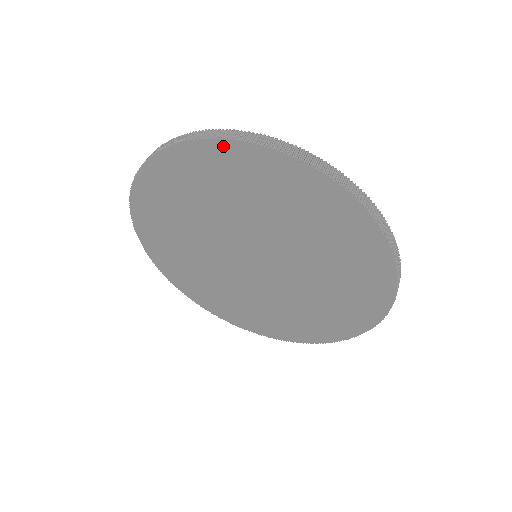
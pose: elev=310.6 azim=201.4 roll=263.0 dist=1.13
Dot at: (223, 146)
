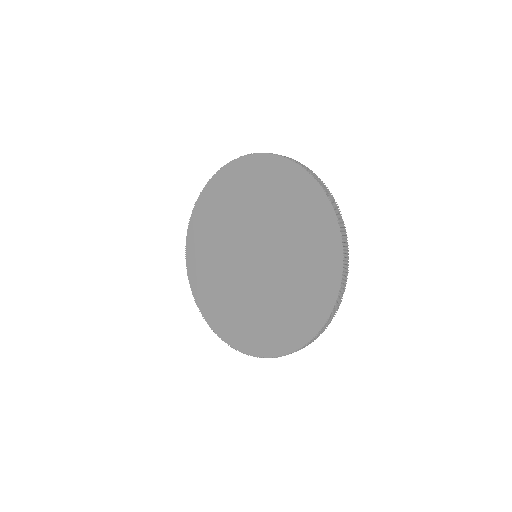
Dot at: (228, 169)
